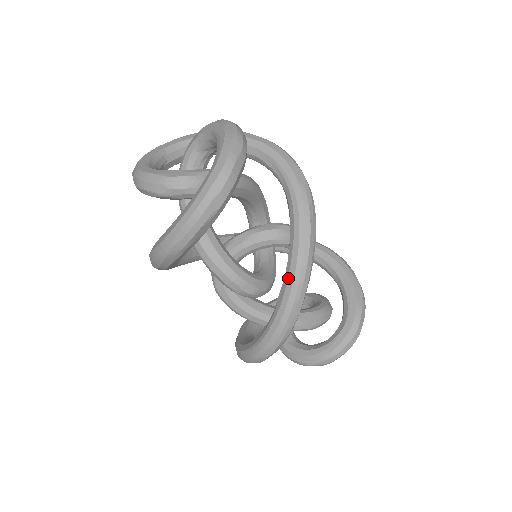
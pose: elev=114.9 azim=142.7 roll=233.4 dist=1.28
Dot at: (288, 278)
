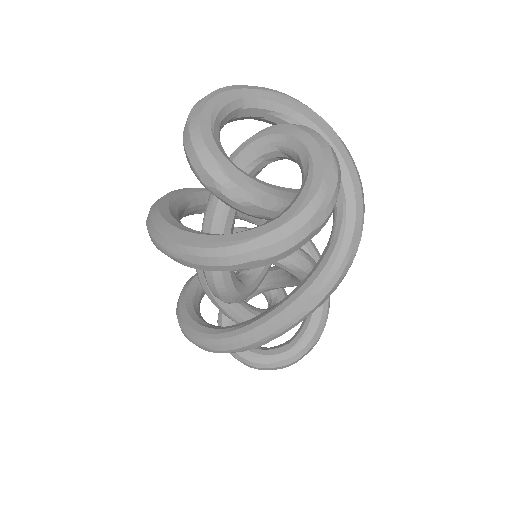
Dot at: (269, 320)
